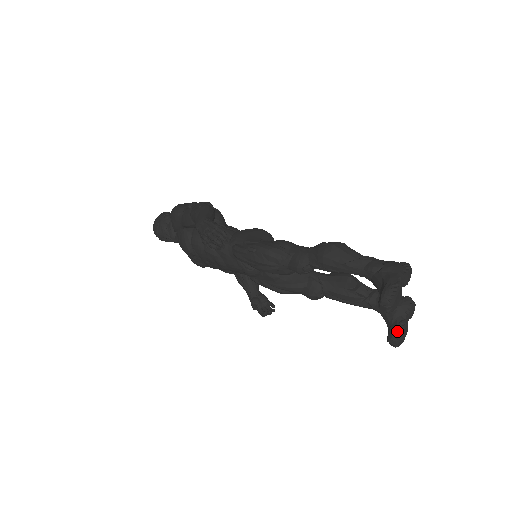
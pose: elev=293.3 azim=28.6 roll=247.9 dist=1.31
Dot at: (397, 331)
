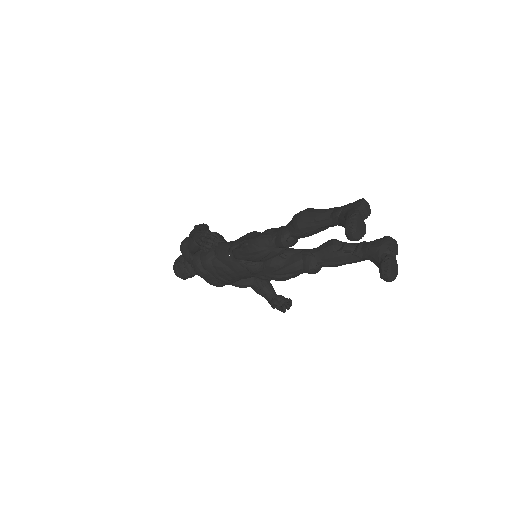
Dot at: (384, 265)
